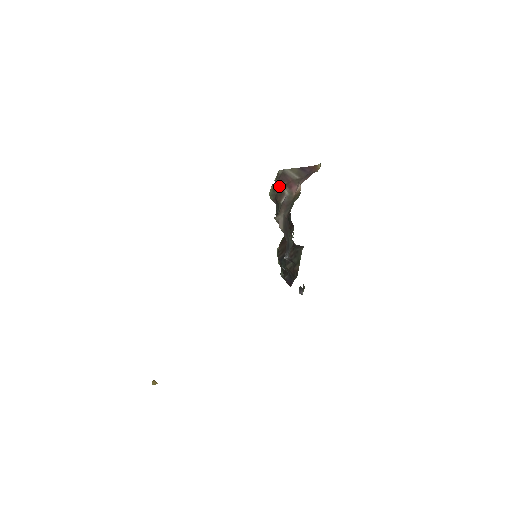
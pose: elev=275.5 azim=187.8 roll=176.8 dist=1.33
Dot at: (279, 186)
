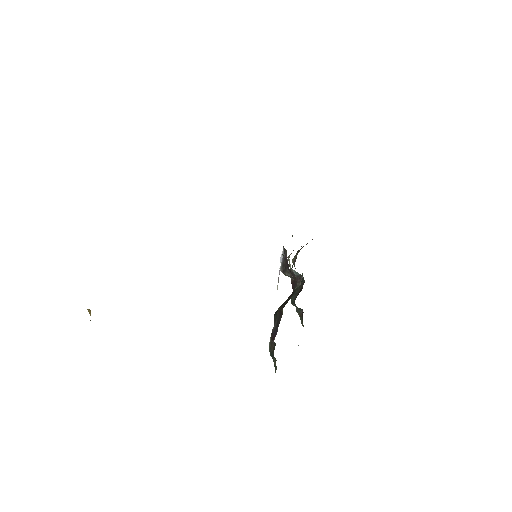
Dot at: occluded
